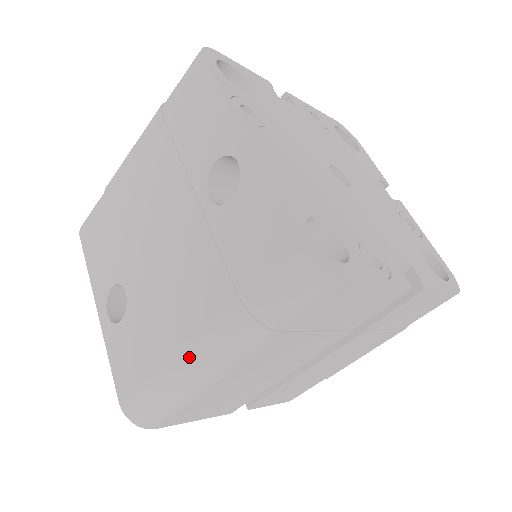
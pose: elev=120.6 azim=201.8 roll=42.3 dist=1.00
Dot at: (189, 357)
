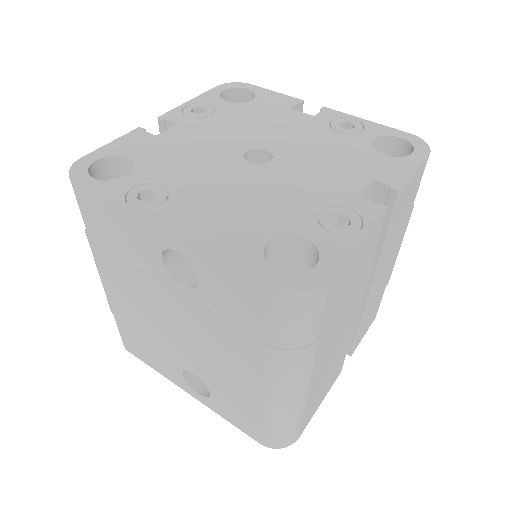
Dot at: (275, 397)
